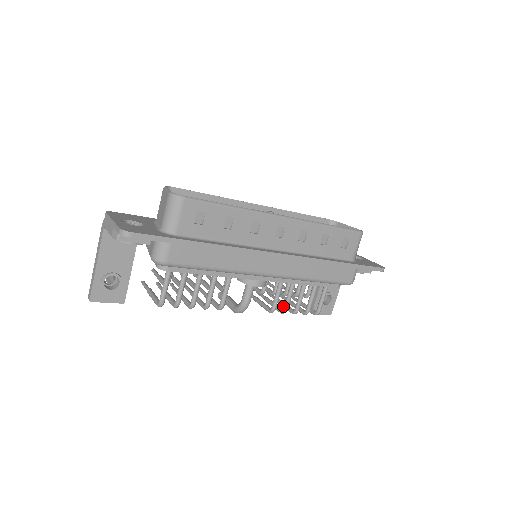
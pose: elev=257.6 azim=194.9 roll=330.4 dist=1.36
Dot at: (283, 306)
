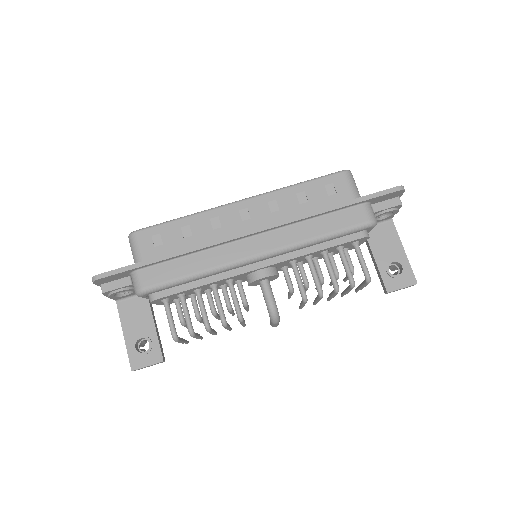
Dot at: (331, 295)
